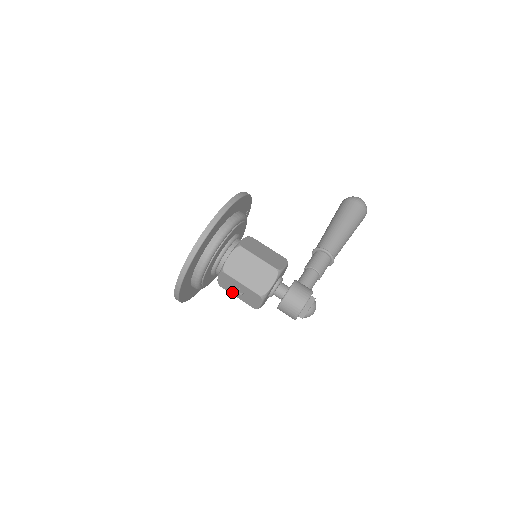
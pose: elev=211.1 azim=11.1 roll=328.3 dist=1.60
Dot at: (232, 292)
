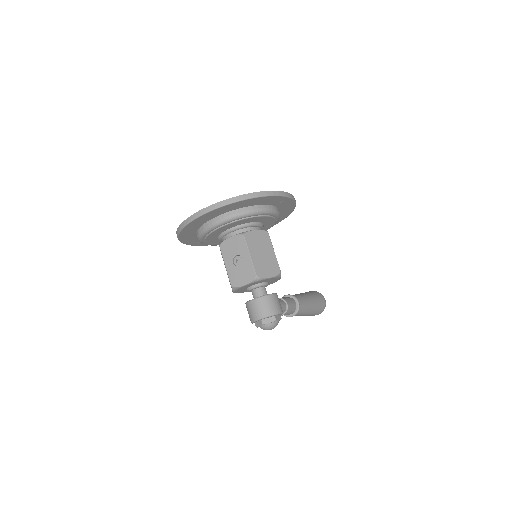
Dot at: (227, 258)
